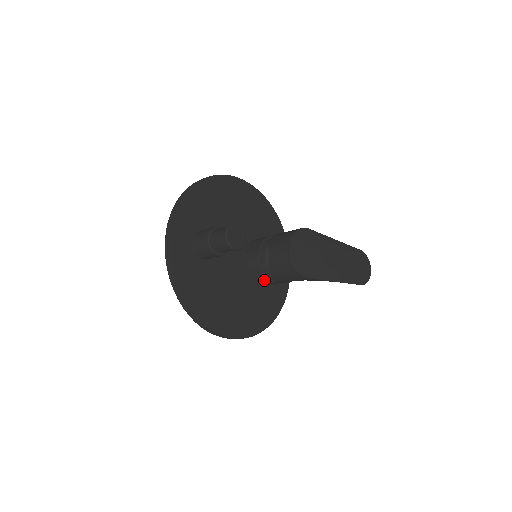
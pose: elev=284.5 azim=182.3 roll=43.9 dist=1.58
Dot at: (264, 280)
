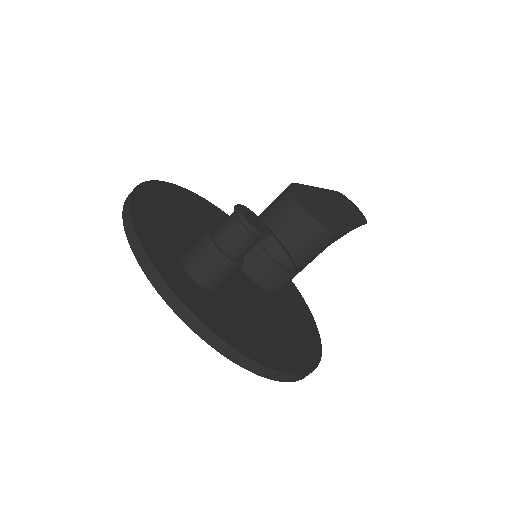
Dot at: (284, 279)
